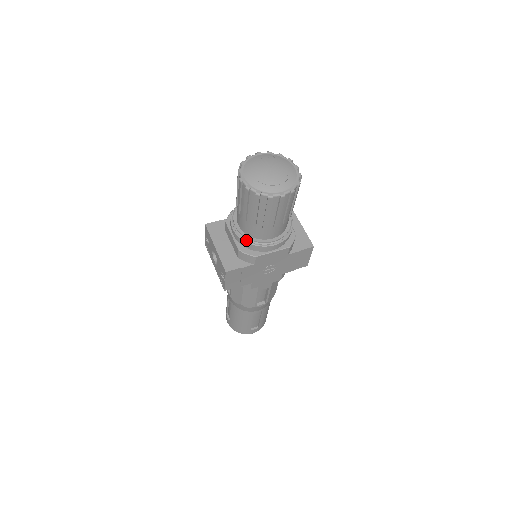
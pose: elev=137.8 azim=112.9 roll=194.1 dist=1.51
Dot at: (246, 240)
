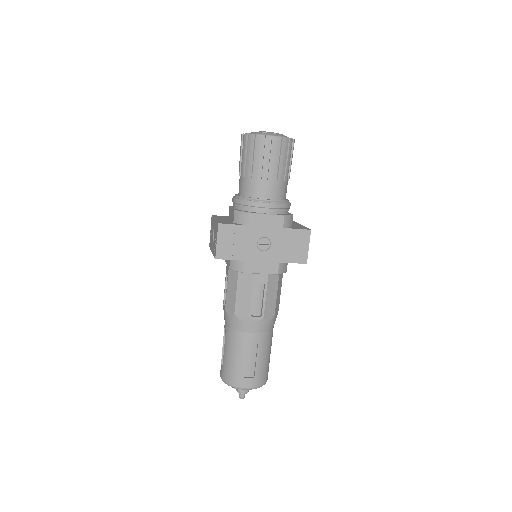
Dot at: (242, 199)
